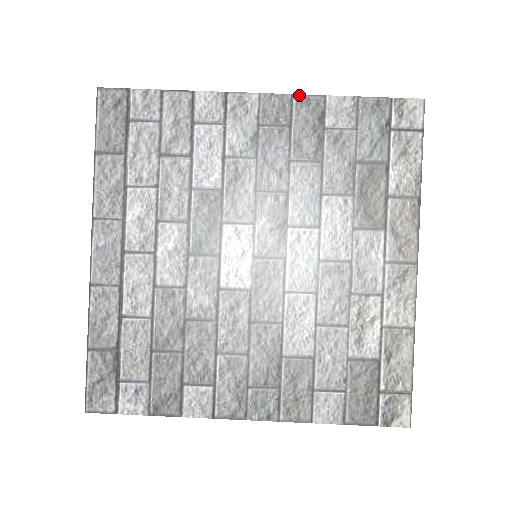
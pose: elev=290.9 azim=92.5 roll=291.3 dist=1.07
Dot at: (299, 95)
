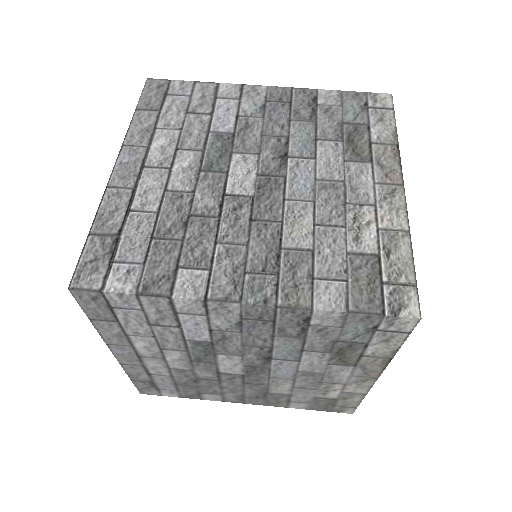
Dot at: (297, 88)
